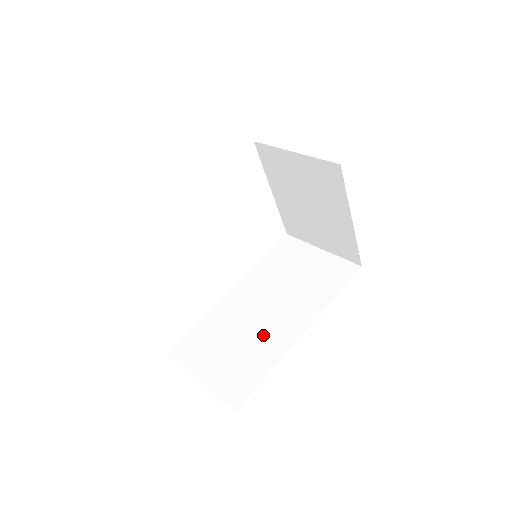
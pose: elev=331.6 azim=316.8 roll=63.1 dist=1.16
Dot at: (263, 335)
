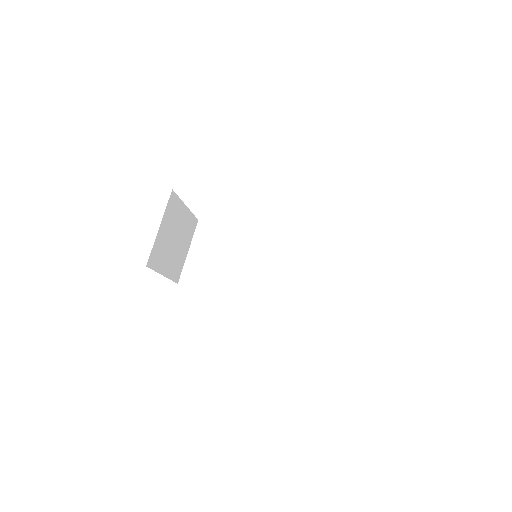
Dot at: (228, 275)
